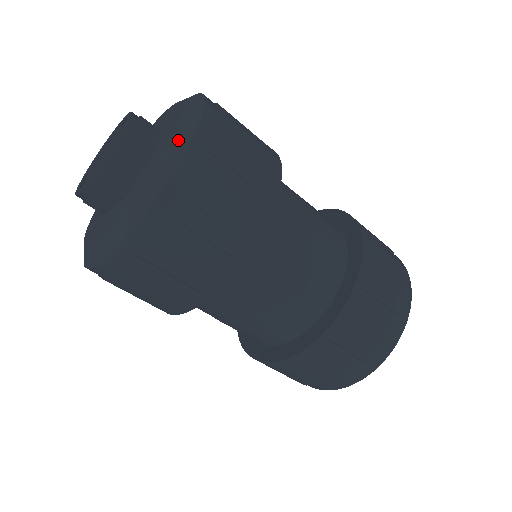
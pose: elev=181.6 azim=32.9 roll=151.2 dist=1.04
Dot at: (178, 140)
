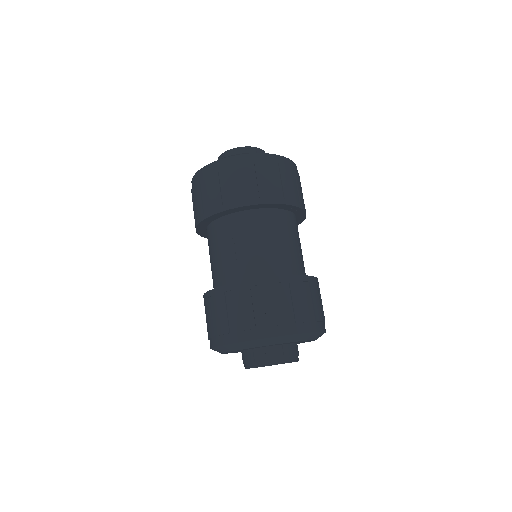
Dot at: (228, 156)
